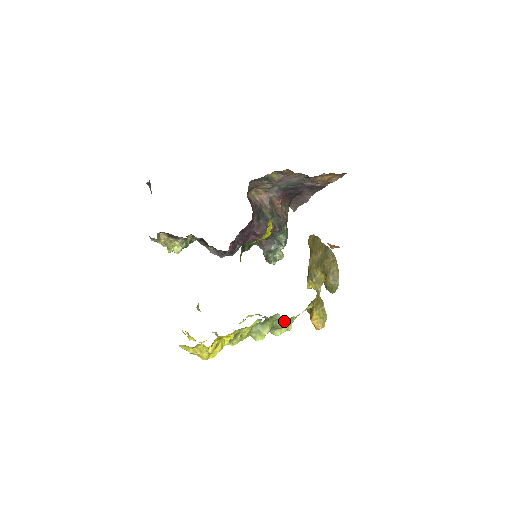
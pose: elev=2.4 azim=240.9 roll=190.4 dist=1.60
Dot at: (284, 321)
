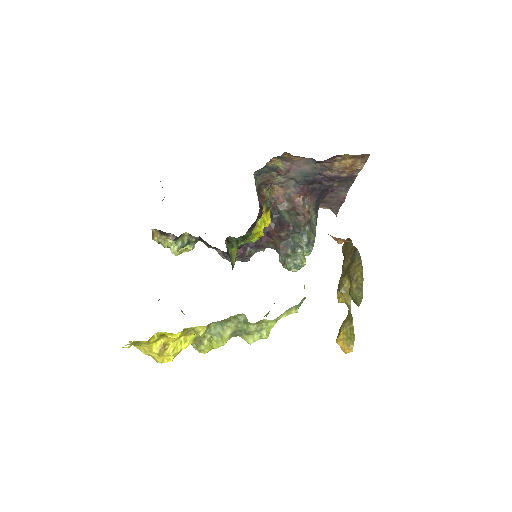
Dot at: (251, 324)
